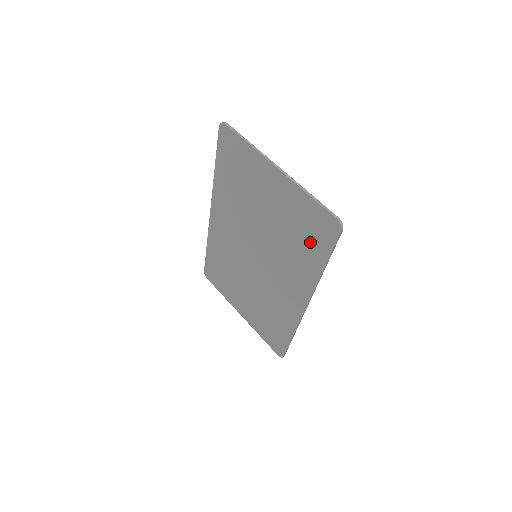
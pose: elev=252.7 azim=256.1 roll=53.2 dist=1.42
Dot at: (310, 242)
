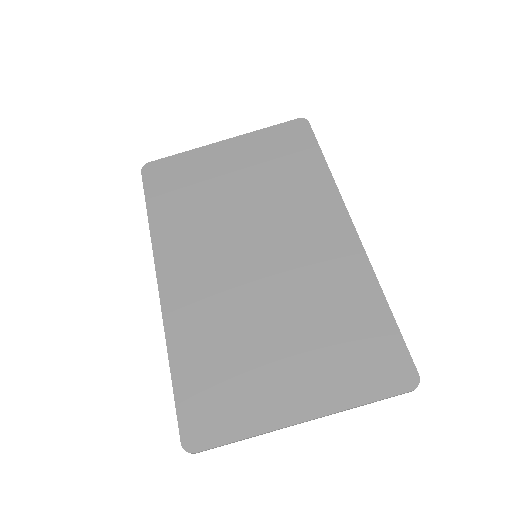
Dot at: (364, 333)
